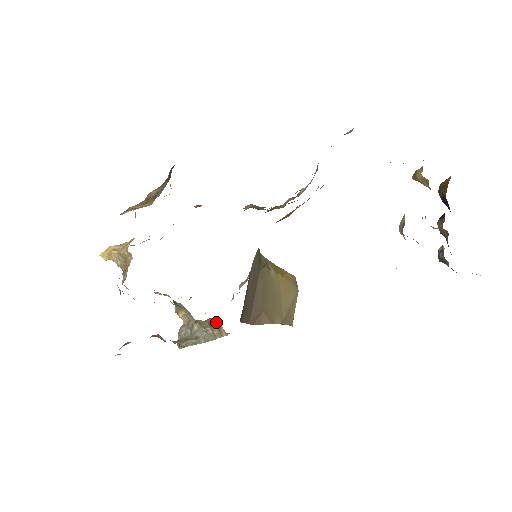
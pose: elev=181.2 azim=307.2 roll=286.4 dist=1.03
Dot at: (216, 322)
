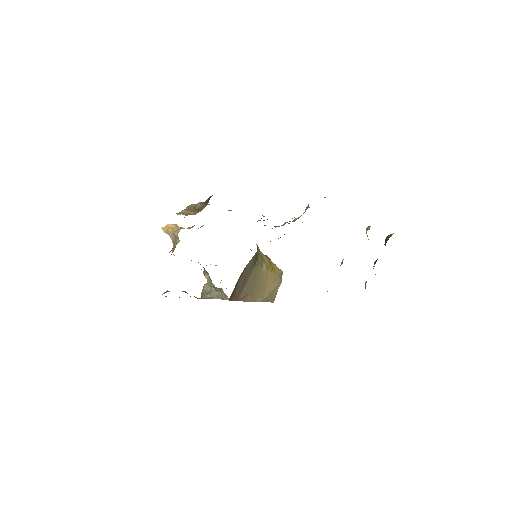
Dot at: (223, 291)
